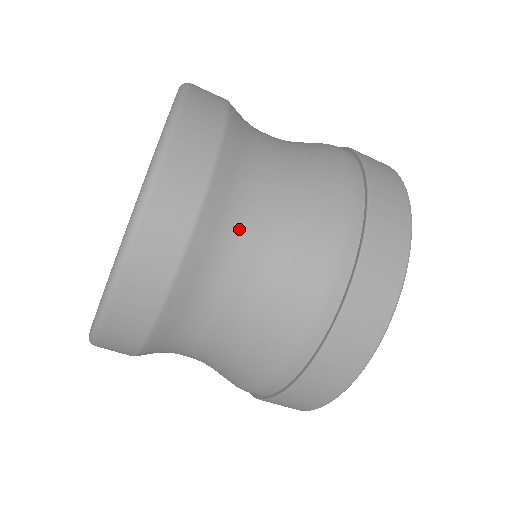
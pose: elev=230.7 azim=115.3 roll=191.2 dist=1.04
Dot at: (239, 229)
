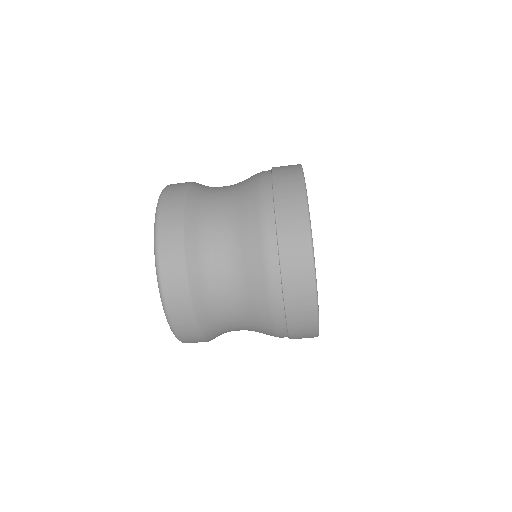
Dot at: (218, 305)
